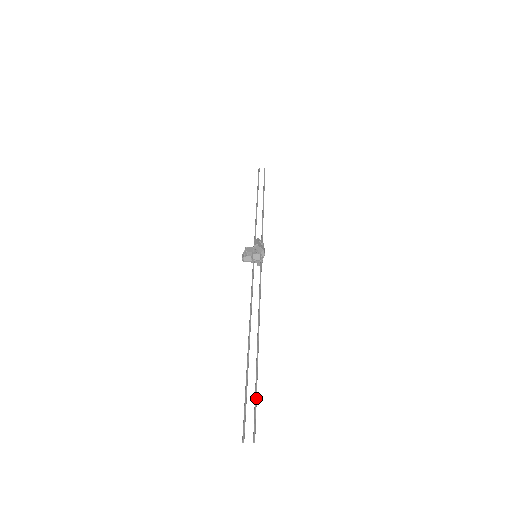
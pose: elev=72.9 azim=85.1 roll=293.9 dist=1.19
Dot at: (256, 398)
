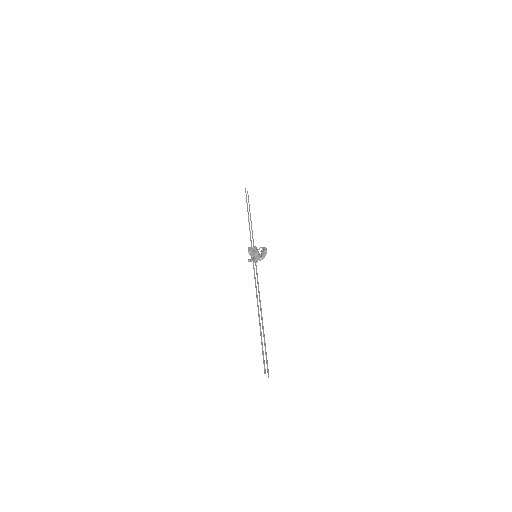
Dot at: occluded
